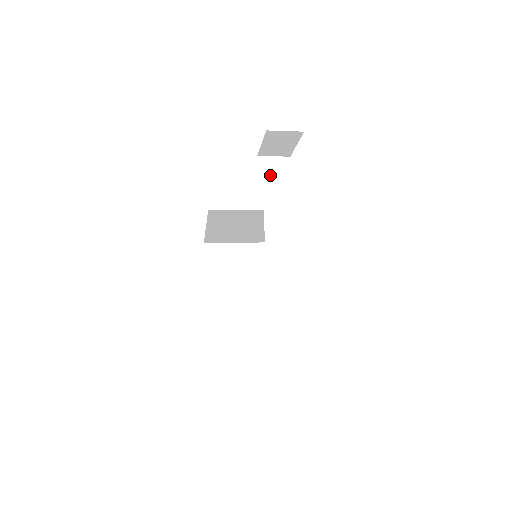
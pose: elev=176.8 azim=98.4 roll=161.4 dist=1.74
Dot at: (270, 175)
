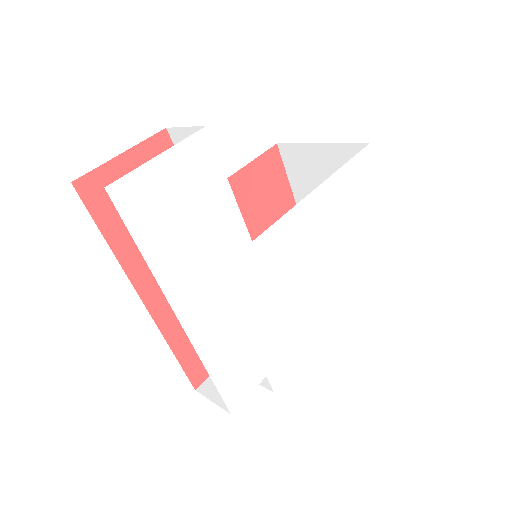
Dot at: occluded
